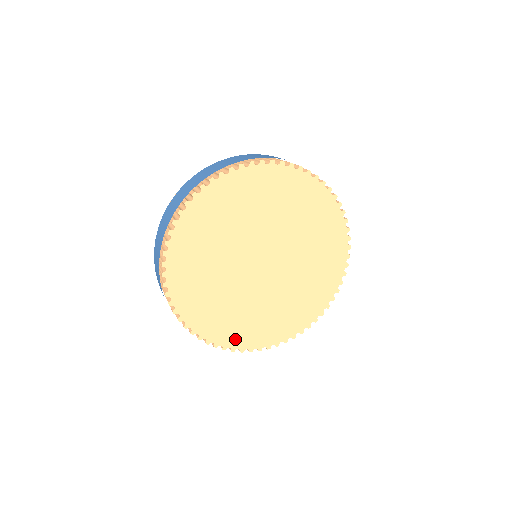
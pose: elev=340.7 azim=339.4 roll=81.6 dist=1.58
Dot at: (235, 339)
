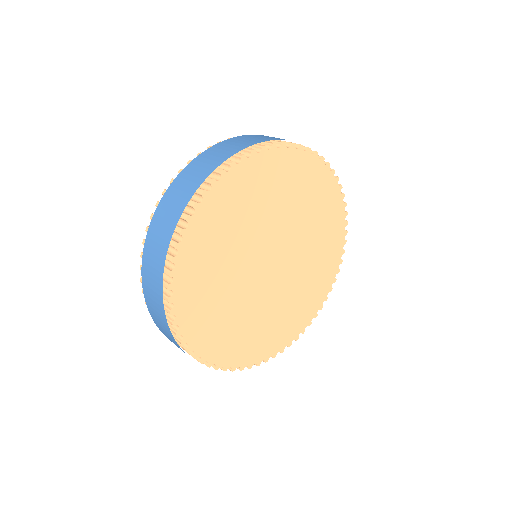
Dot at: (236, 356)
